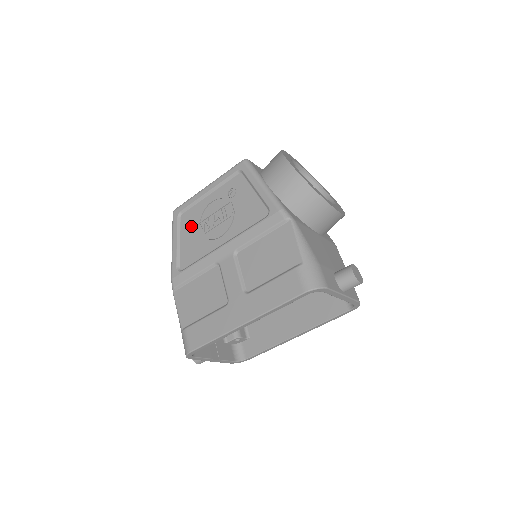
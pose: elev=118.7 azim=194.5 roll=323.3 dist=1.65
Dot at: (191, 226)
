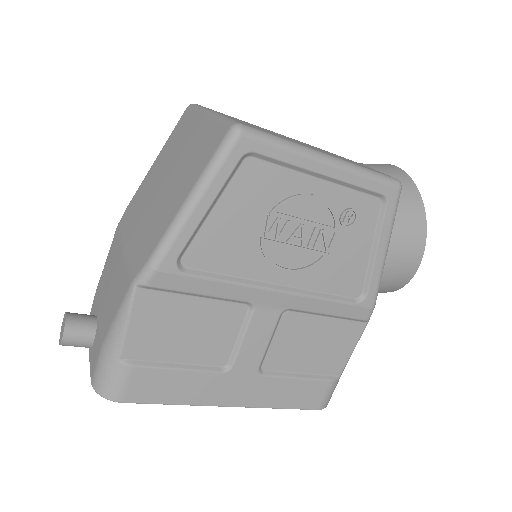
Dot at: (252, 202)
